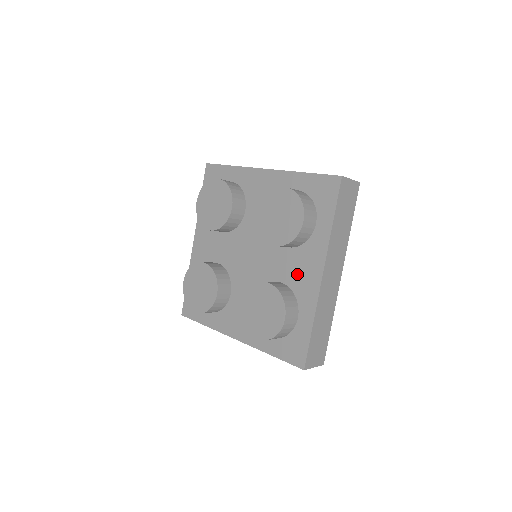
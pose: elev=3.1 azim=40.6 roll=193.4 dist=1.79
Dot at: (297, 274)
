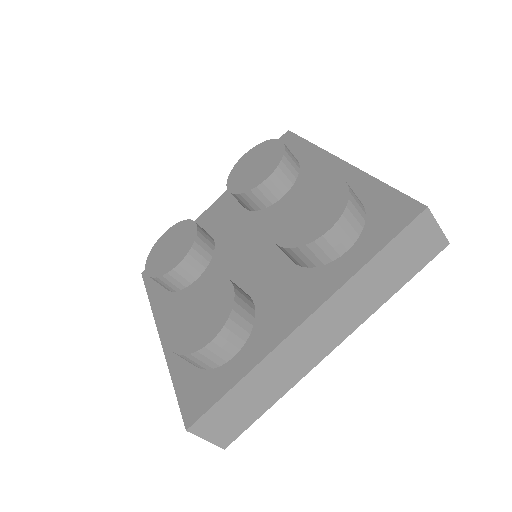
Dot at: occluded
